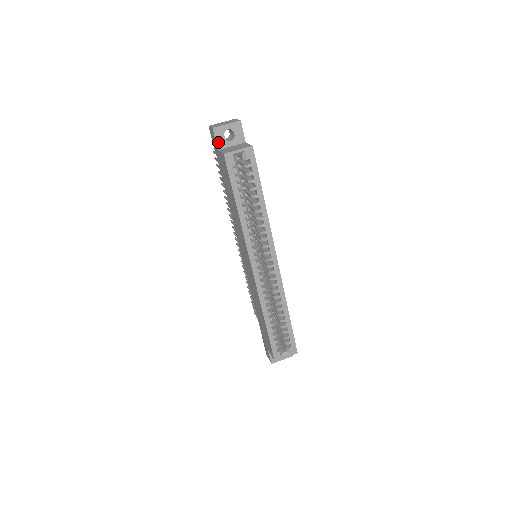
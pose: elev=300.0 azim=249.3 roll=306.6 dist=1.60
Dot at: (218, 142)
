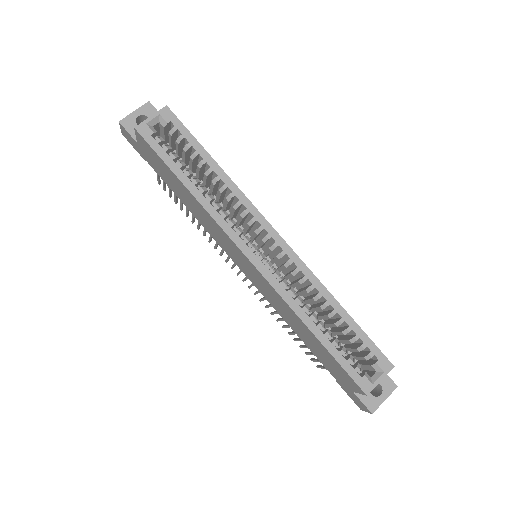
Dot at: (133, 134)
